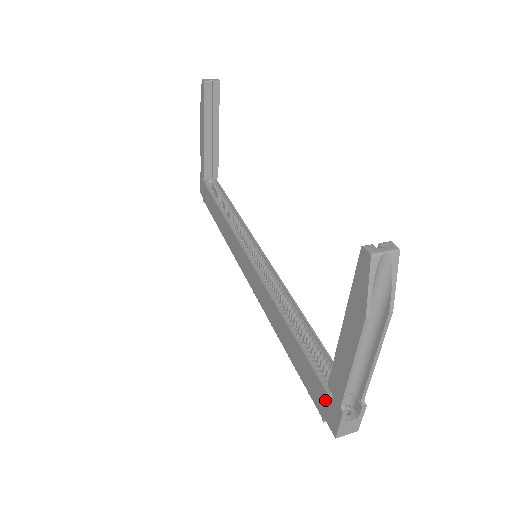
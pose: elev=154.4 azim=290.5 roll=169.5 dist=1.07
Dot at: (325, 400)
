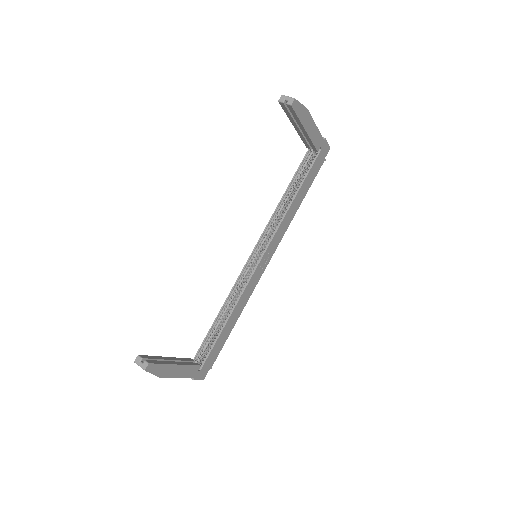
Dot at: (196, 360)
